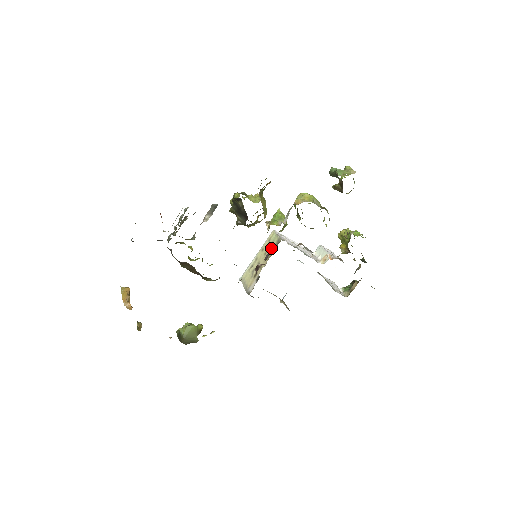
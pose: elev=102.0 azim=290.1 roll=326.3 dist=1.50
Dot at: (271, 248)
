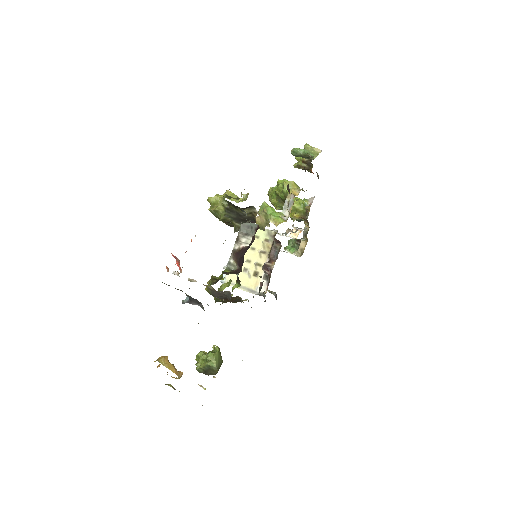
Dot at: (276, 244)
